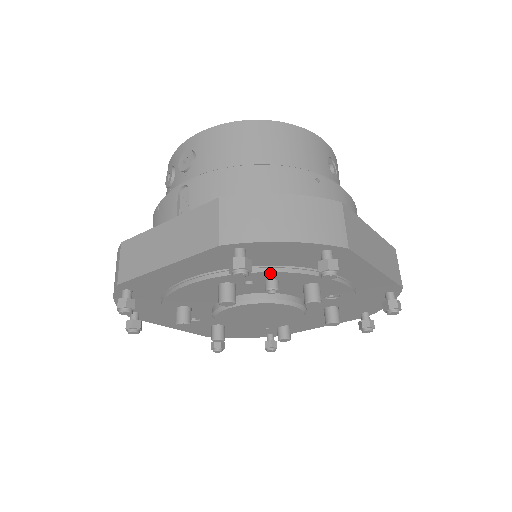
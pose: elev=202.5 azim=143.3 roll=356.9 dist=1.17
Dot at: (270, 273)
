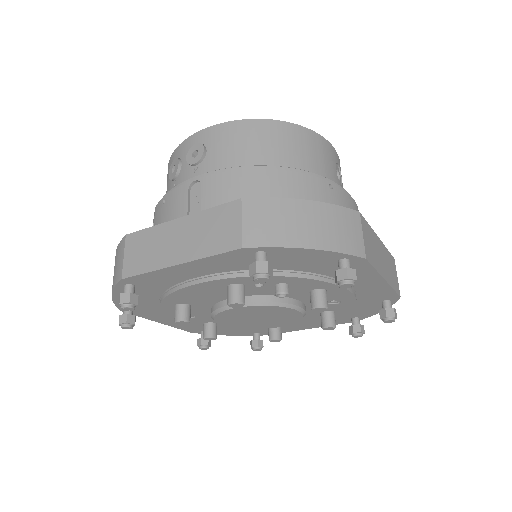
Dot at: (284, 277)
